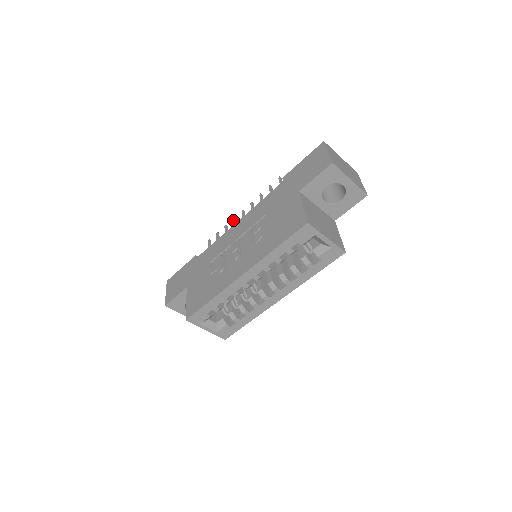
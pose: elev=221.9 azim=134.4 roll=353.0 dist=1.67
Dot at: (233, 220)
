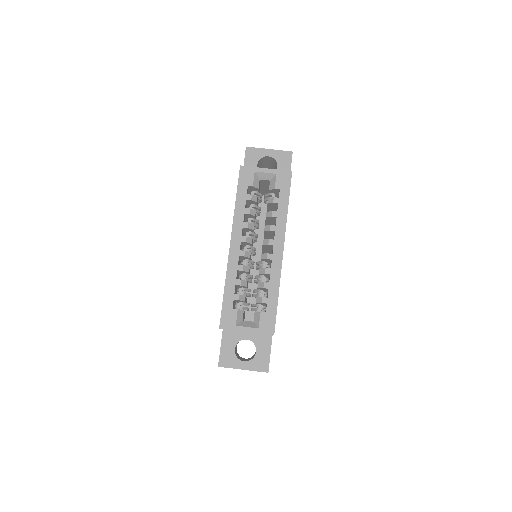
Dot at: occluded
